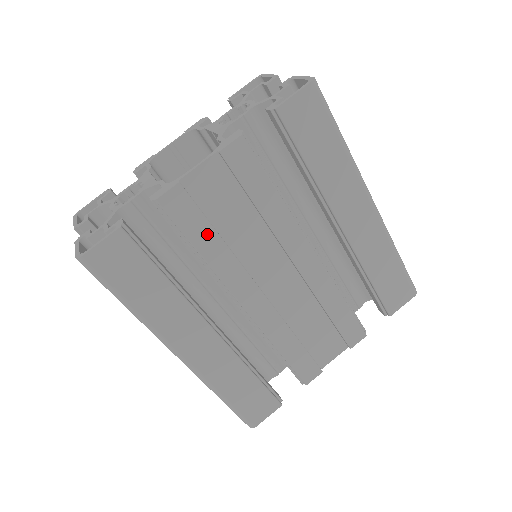
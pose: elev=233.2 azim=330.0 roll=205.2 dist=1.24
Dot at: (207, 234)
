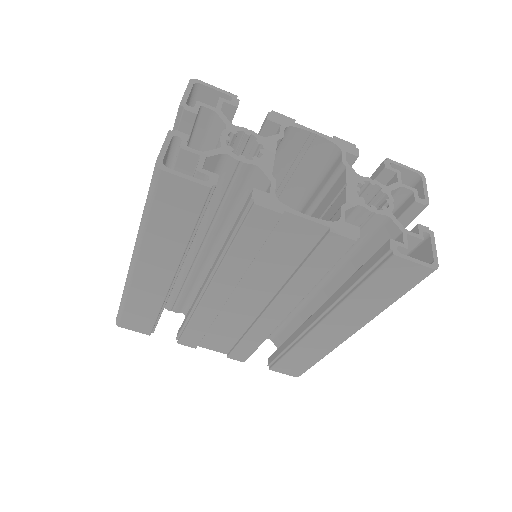
Dot at: (251, 248)
